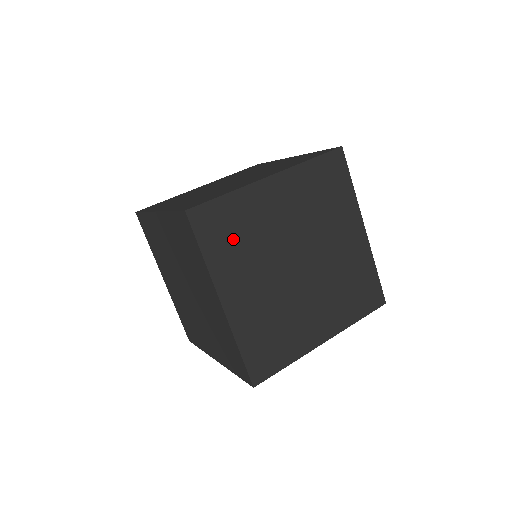
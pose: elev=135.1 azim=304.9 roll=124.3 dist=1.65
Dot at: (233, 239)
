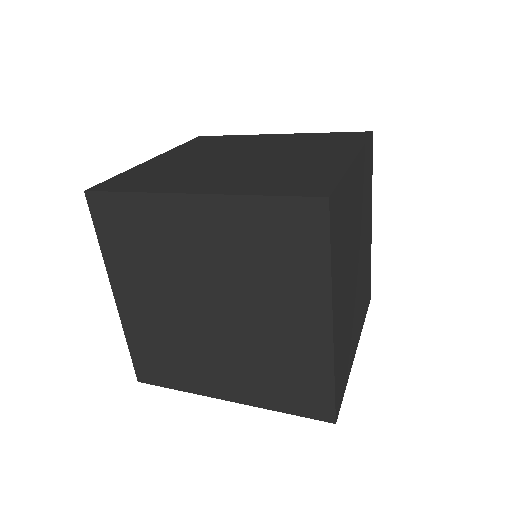
Dot at: (341, 237)
